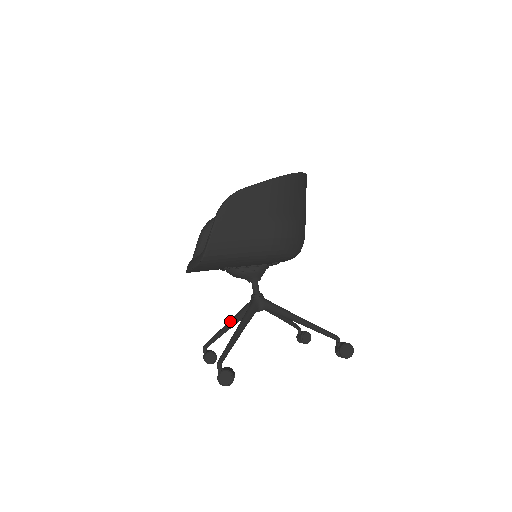
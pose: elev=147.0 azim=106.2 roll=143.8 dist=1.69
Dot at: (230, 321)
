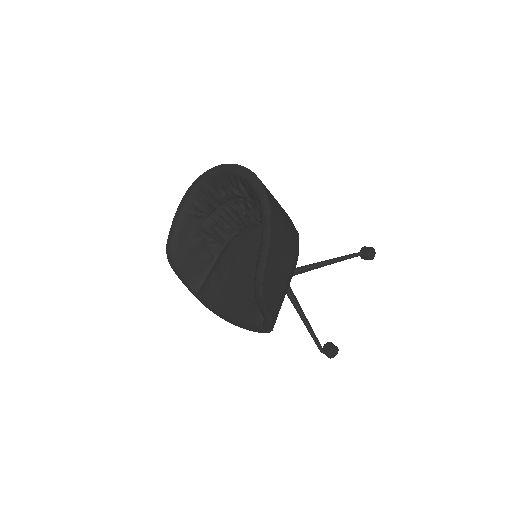
Dot at: occluded
